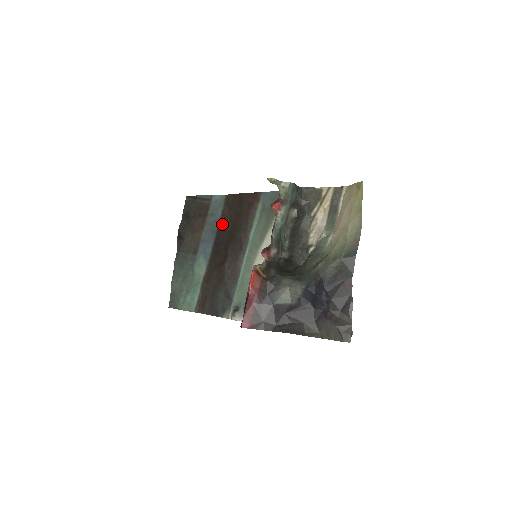
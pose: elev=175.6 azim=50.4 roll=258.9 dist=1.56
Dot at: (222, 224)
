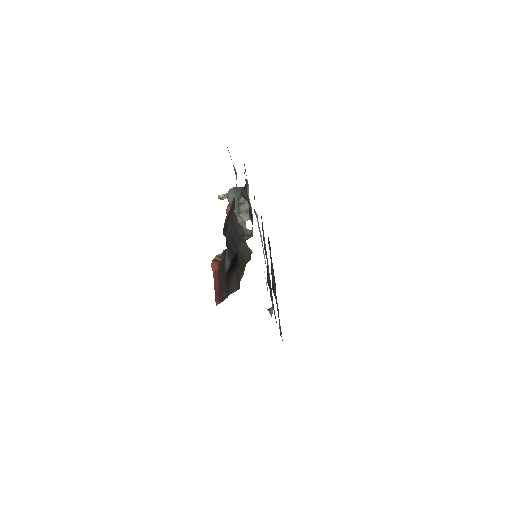
Dot at: occluded
